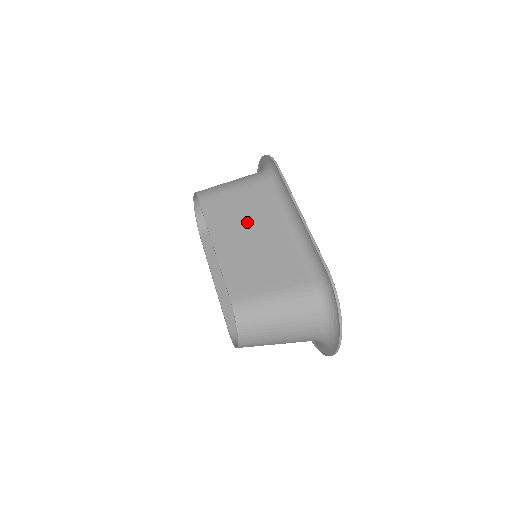
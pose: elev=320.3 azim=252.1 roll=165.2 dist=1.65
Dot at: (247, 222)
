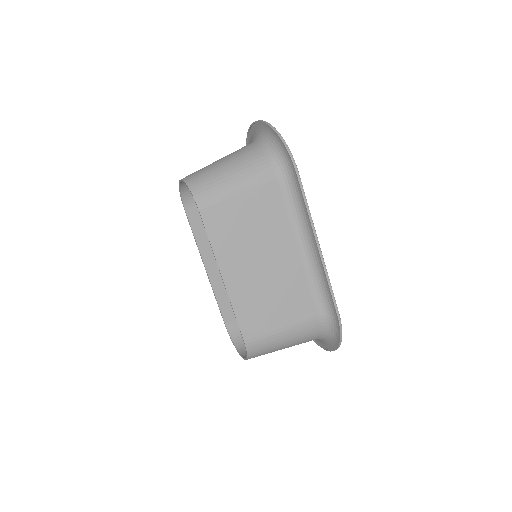
Dot at: (257, 243)
